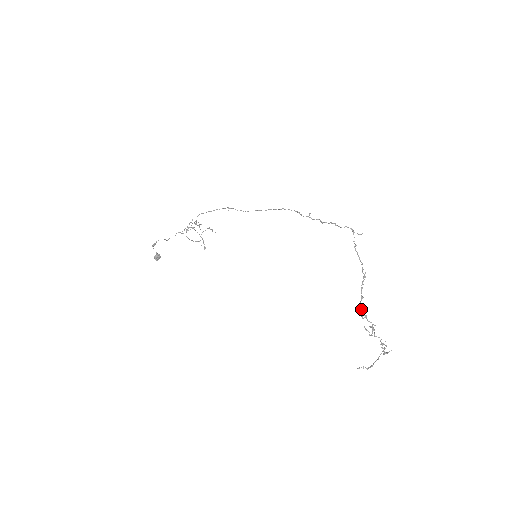
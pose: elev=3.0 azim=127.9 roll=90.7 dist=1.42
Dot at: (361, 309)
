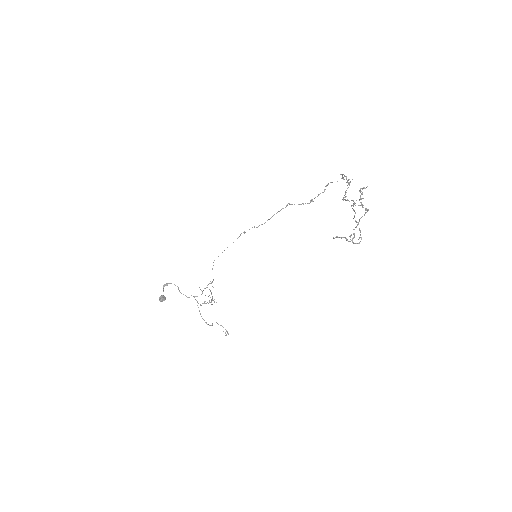
Dot at: (343, 199)
